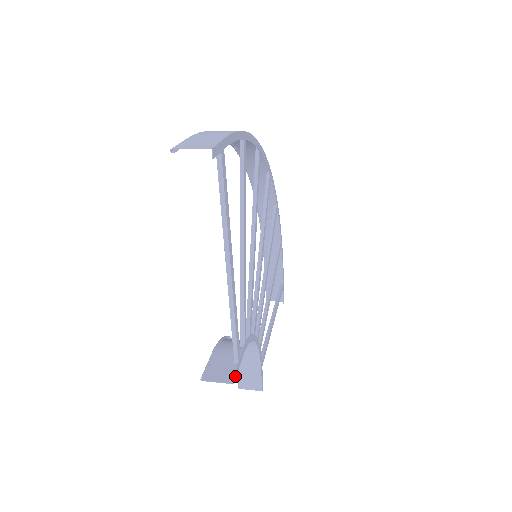
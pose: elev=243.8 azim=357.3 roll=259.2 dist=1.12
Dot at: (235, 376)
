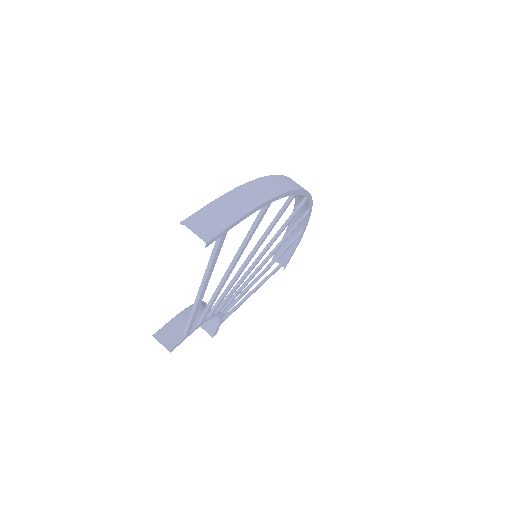
Dot at: (175, 347)
